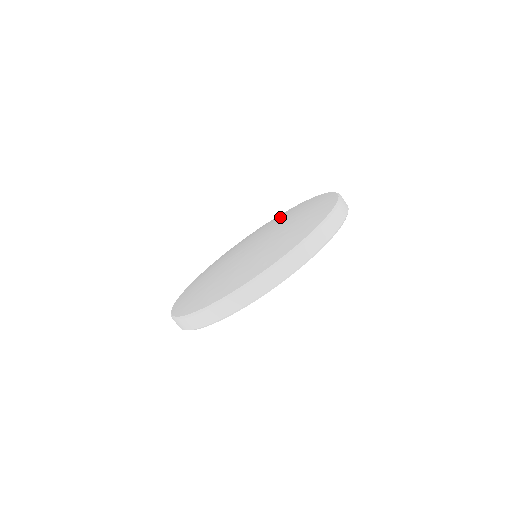
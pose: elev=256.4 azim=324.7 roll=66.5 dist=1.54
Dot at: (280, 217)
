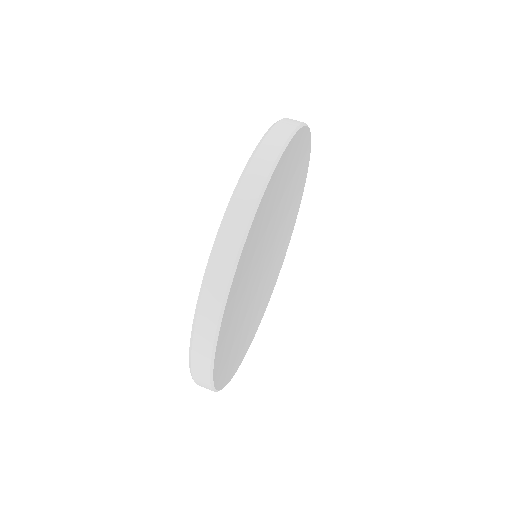
Dot at: occluded
